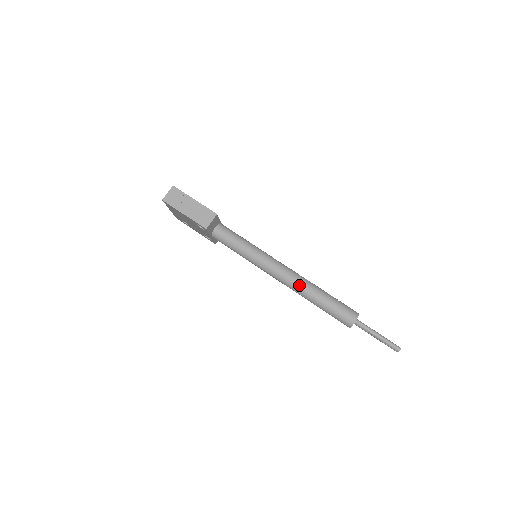
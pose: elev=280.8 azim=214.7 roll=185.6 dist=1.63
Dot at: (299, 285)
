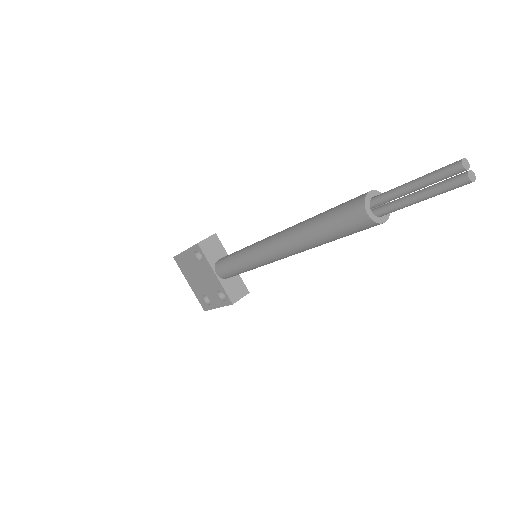
Dot at: (292, 227)
